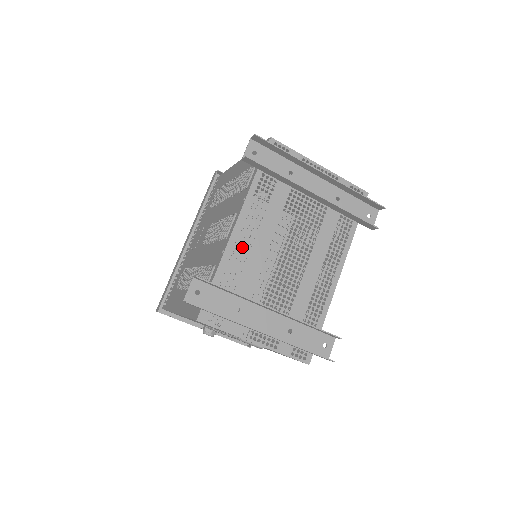
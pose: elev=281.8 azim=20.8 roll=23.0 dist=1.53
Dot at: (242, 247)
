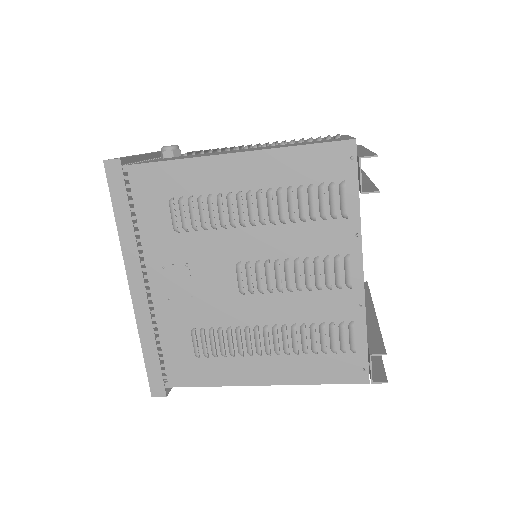
Dot at: occluded
